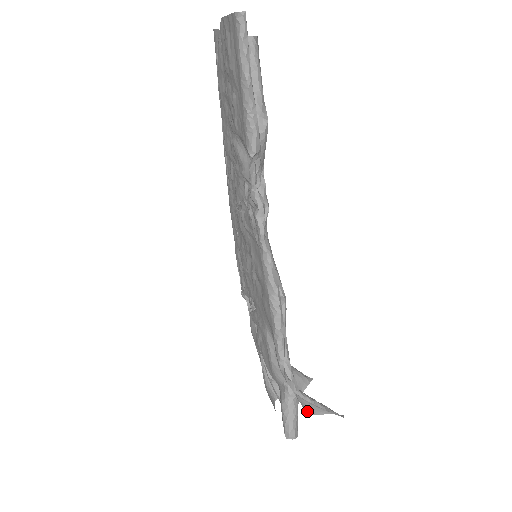
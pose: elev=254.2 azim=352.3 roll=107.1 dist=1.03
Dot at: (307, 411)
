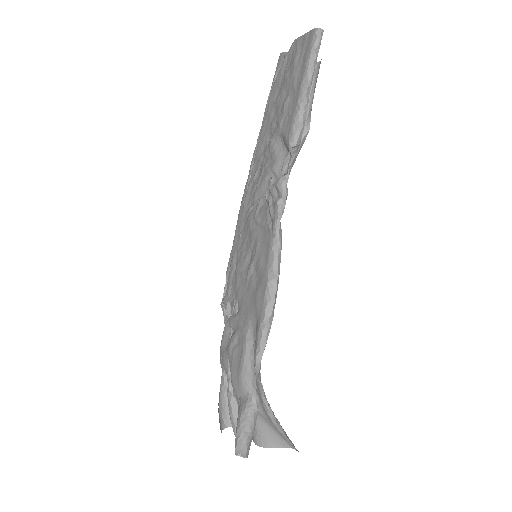
Dot at: (258, 442)
